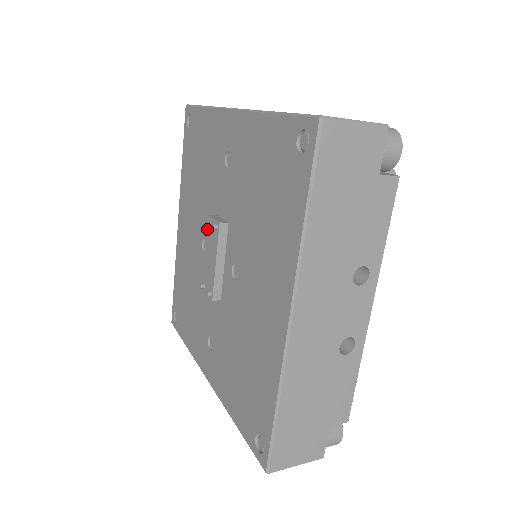
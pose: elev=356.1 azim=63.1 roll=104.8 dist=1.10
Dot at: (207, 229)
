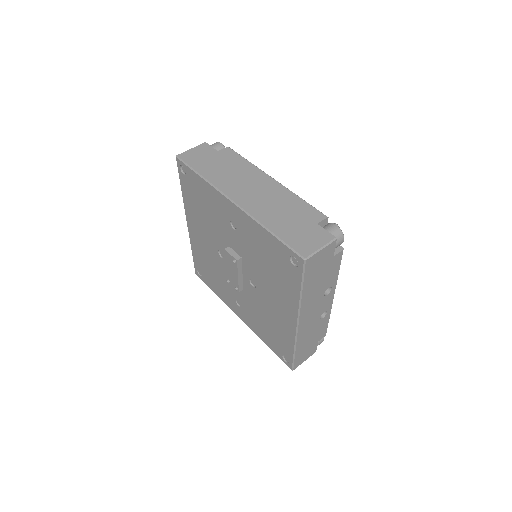
Dot at: (225, 256)
